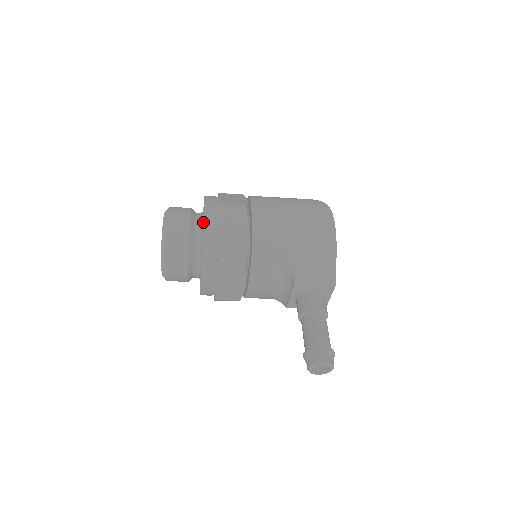
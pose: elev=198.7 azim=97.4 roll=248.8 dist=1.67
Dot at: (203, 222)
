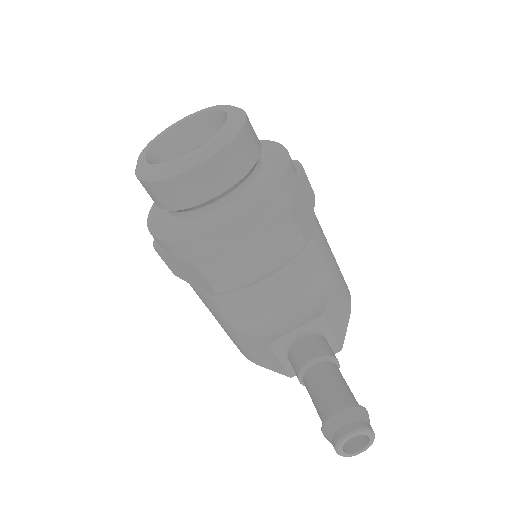
Dot at: occluded
